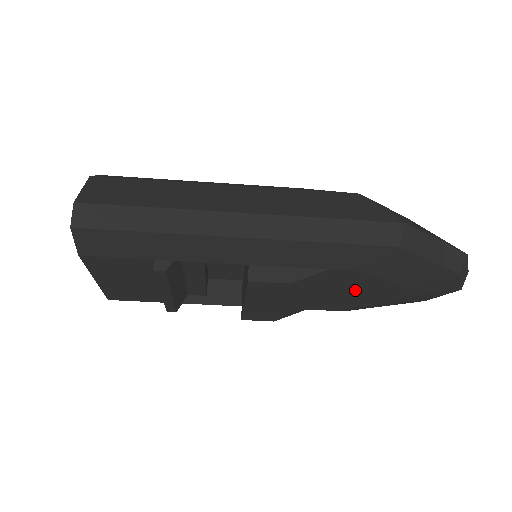
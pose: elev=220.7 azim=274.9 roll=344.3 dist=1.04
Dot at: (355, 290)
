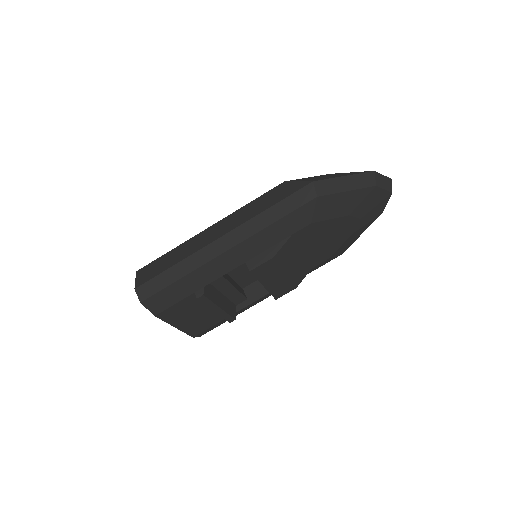
Dot at: (323, 237)
